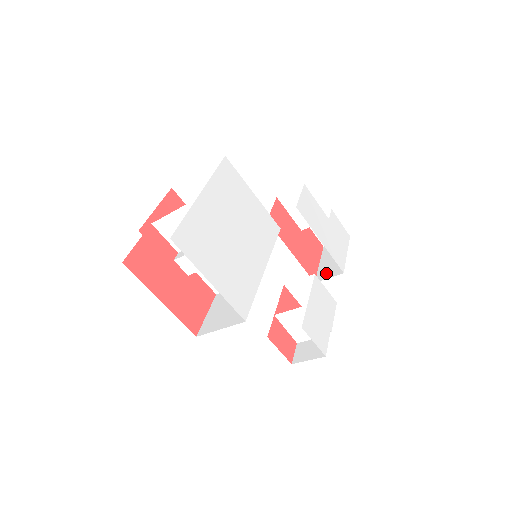
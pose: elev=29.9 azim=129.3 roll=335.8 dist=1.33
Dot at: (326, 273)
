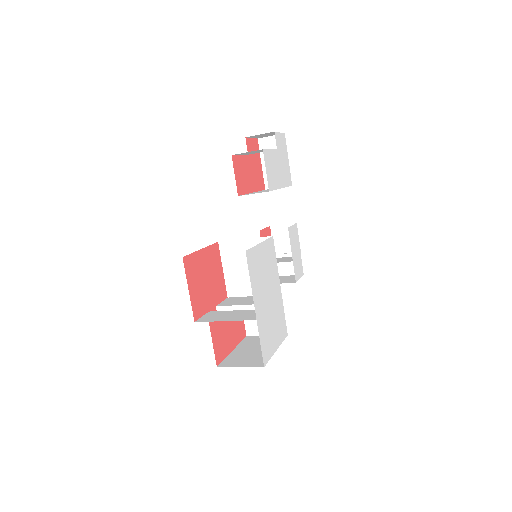
Dot at: occluded
